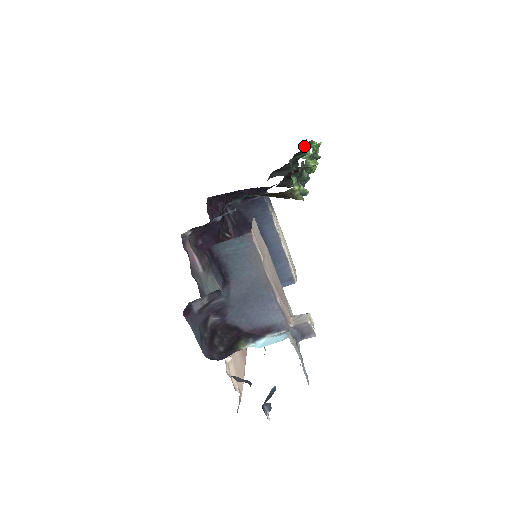
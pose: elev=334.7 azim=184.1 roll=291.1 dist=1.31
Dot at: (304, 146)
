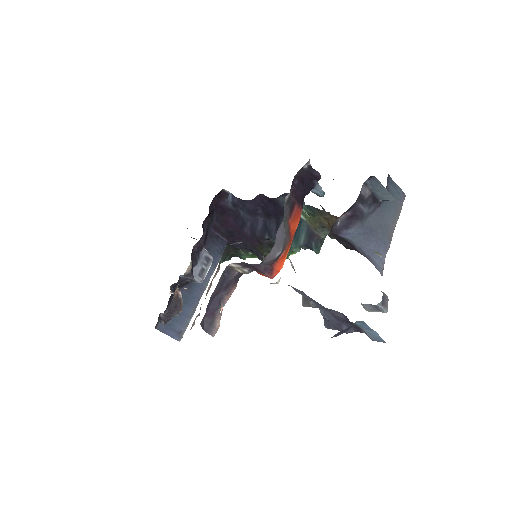
Dot at: occluded
